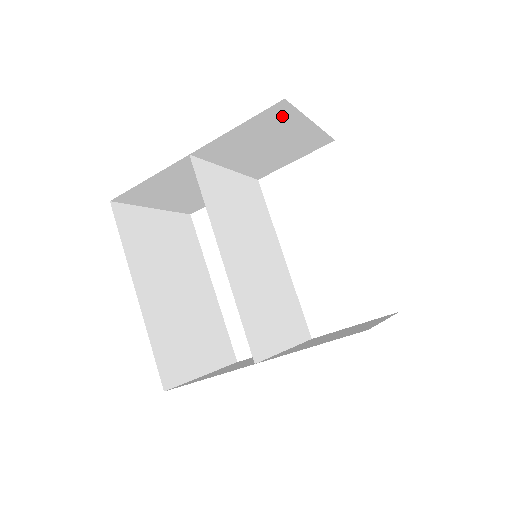
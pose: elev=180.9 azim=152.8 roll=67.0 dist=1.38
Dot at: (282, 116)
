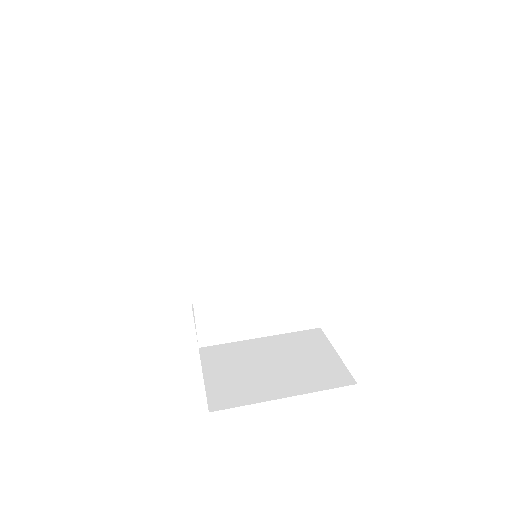
Dot at: occluded
